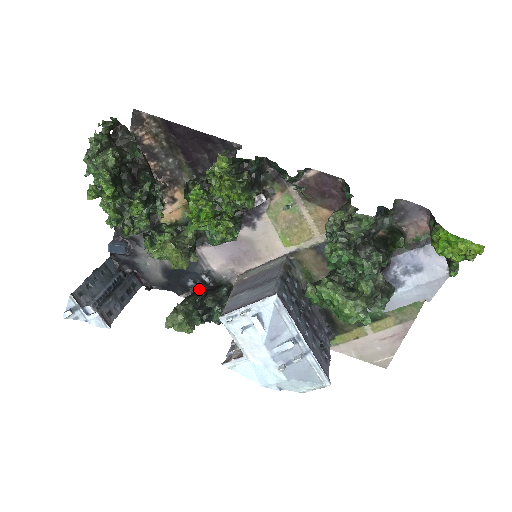
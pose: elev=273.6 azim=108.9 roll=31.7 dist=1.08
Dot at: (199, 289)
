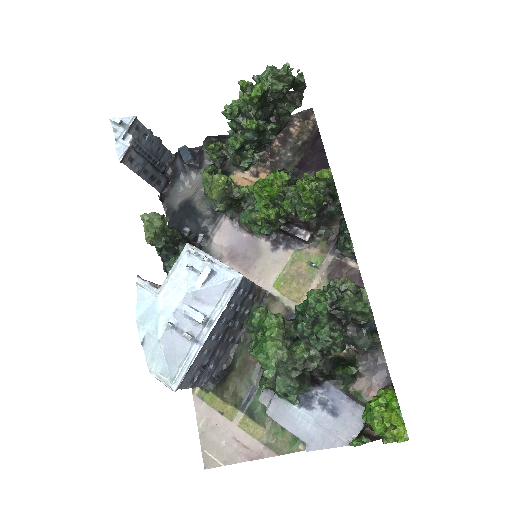
Dot at: (187, 238)
